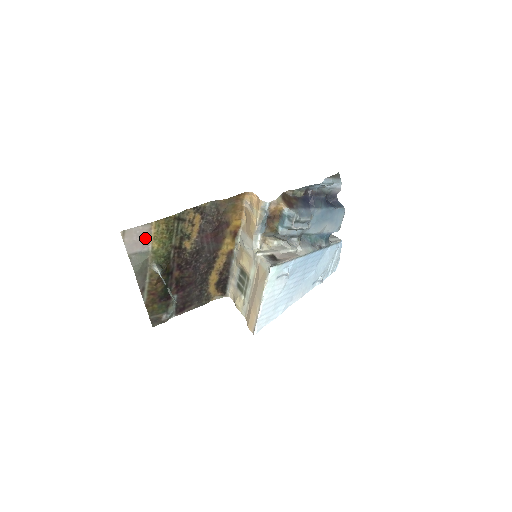
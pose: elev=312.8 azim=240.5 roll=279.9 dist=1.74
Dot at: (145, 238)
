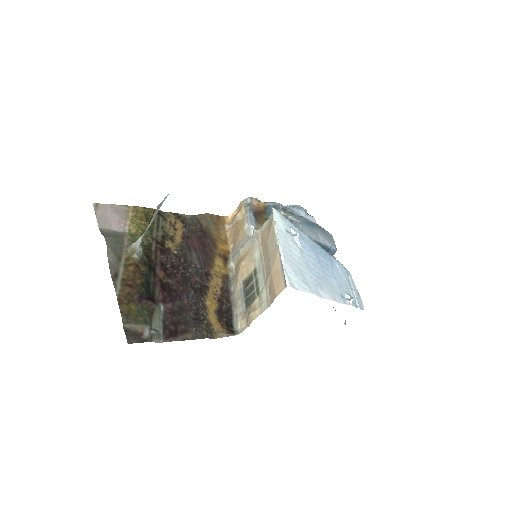
Dot at: (121, 217)
